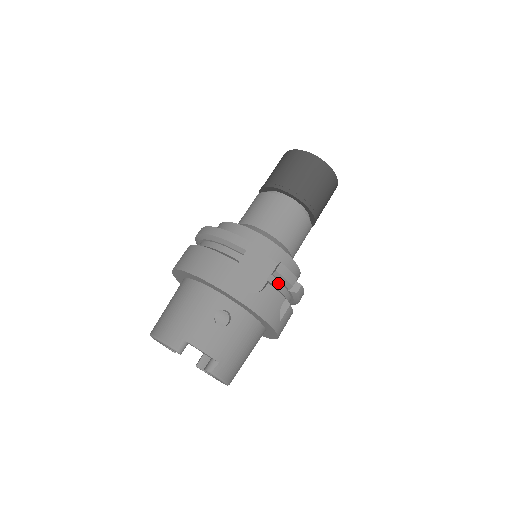
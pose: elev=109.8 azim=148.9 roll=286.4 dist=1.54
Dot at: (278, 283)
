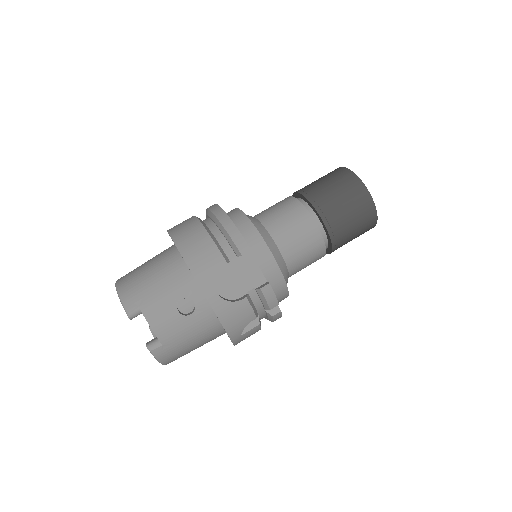
Dot at: (258, 299)
